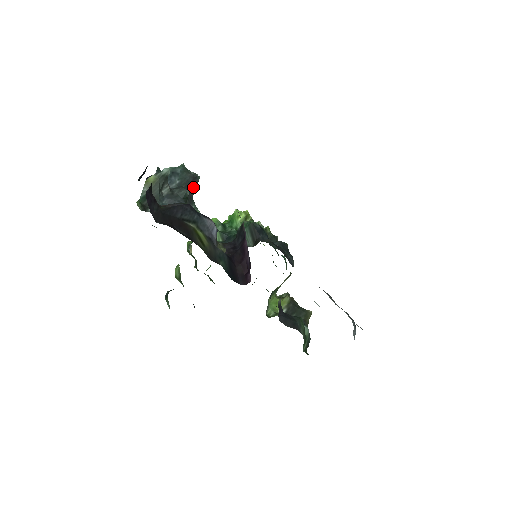
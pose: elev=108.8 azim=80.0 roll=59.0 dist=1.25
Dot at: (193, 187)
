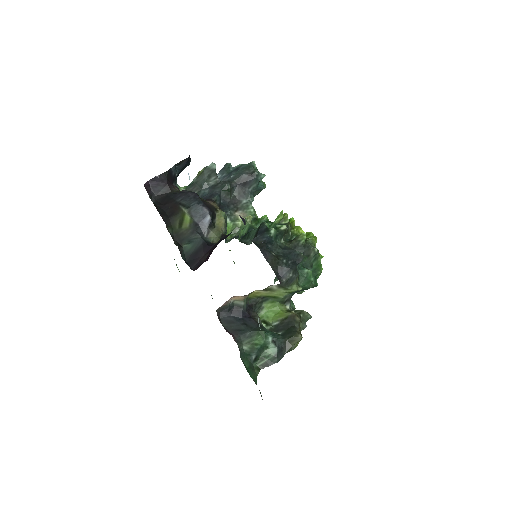
Dot at: (250, 183)
